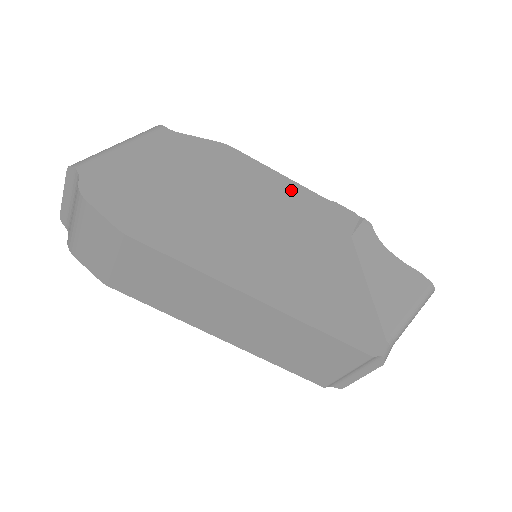
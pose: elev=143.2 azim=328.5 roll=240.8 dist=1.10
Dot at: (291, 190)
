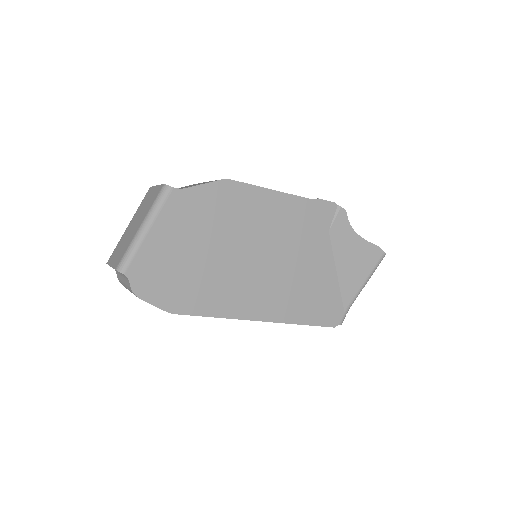
Dot at: (282, 205)
